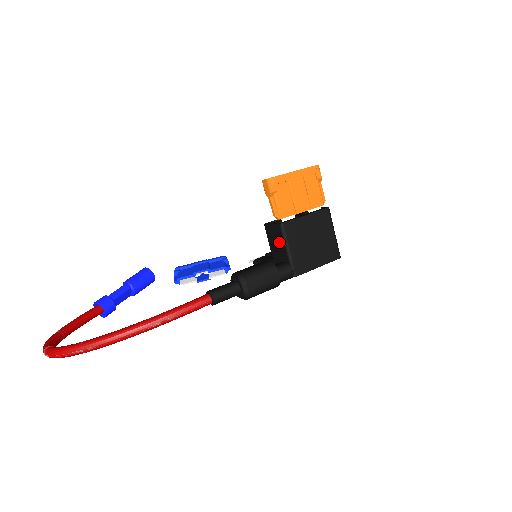
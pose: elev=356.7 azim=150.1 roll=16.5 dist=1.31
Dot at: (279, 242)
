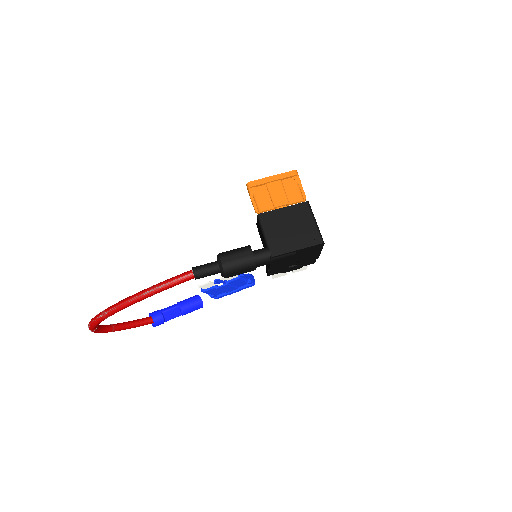
Dot at: (261, 232)
